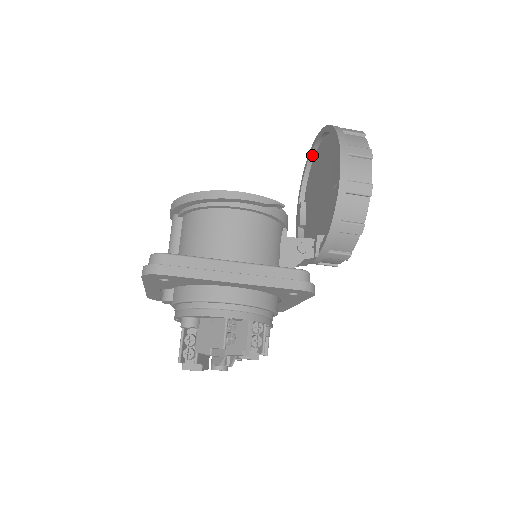
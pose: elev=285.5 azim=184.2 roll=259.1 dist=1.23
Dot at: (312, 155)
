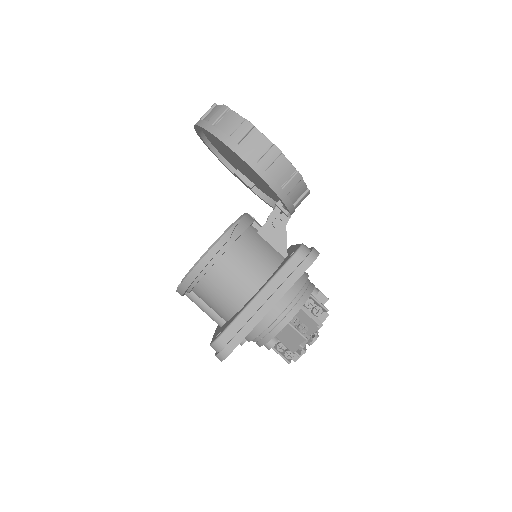
Dot at: (205, 140)
